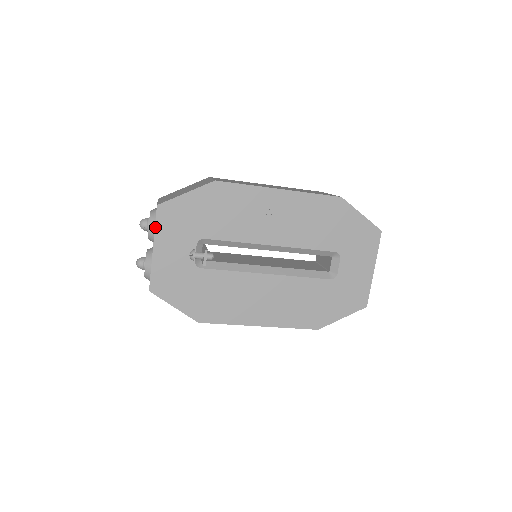
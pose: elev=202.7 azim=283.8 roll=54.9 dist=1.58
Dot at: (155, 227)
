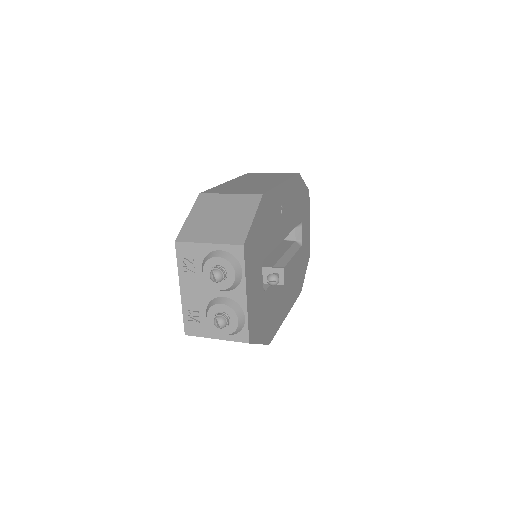
Dot at: (245, 271)
